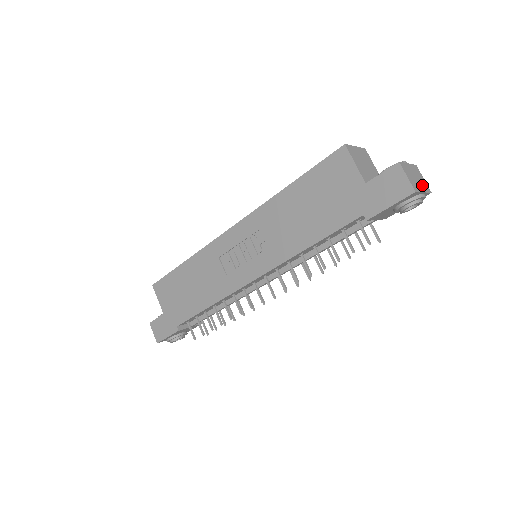
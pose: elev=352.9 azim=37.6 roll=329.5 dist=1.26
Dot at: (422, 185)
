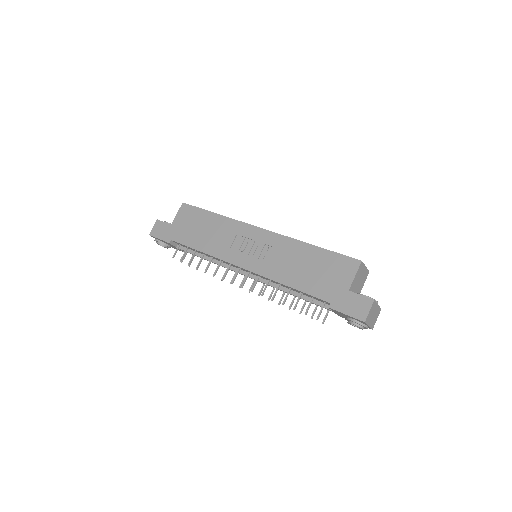
Dot at: (372, 322)
